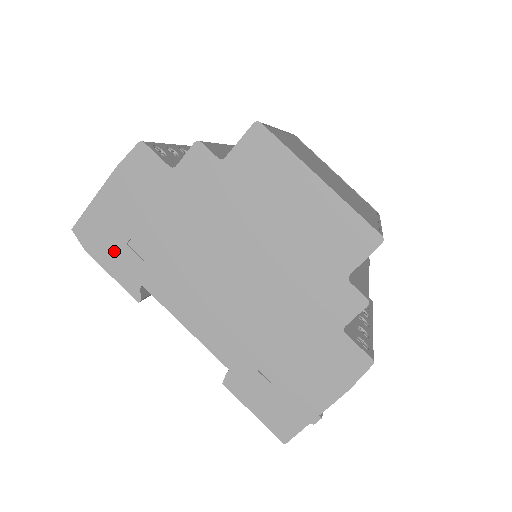
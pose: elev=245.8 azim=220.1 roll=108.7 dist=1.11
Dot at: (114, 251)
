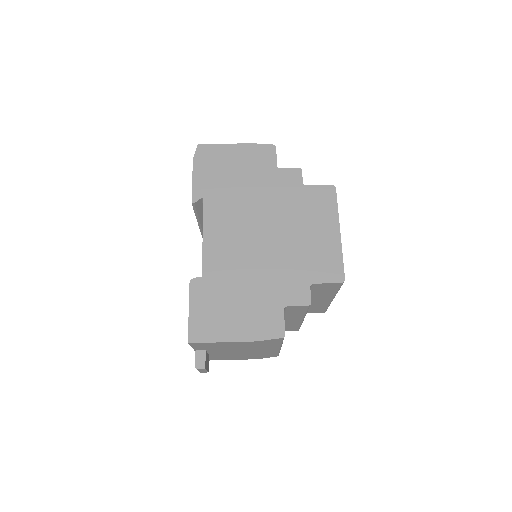
Dot at: (208, 172)
